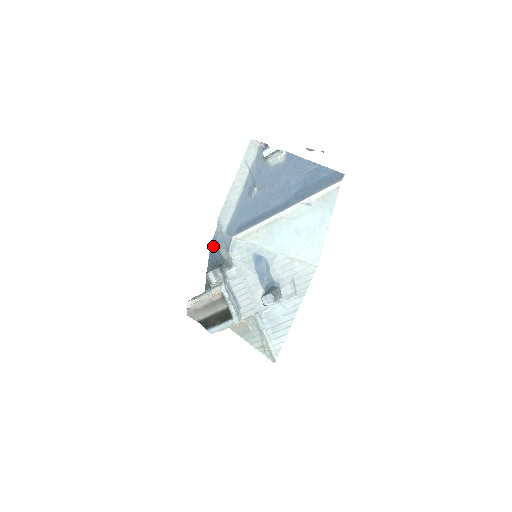
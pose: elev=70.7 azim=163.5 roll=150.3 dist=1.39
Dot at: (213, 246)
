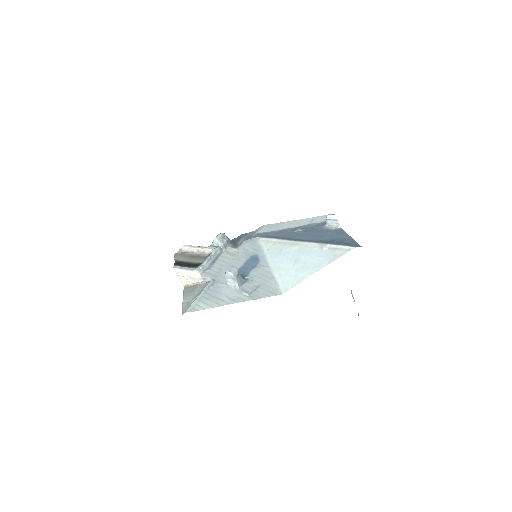
Dot at: (240, 236)
